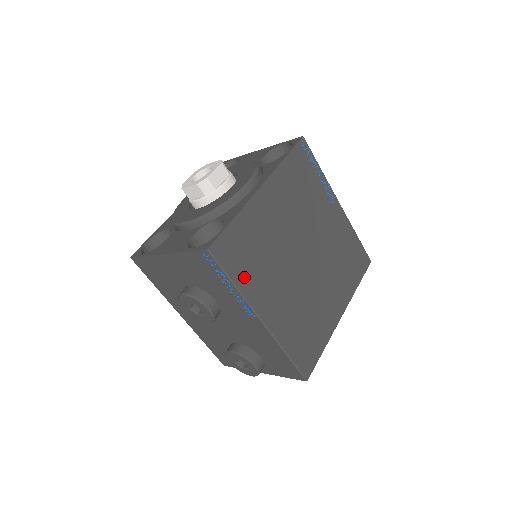
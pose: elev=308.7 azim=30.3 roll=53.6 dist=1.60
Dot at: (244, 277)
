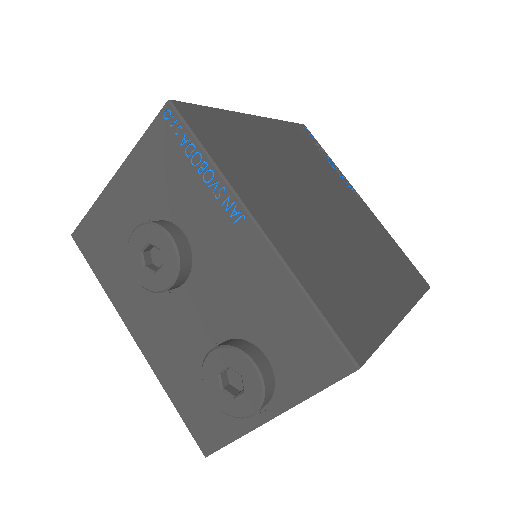
Dot at: (226, 160)
